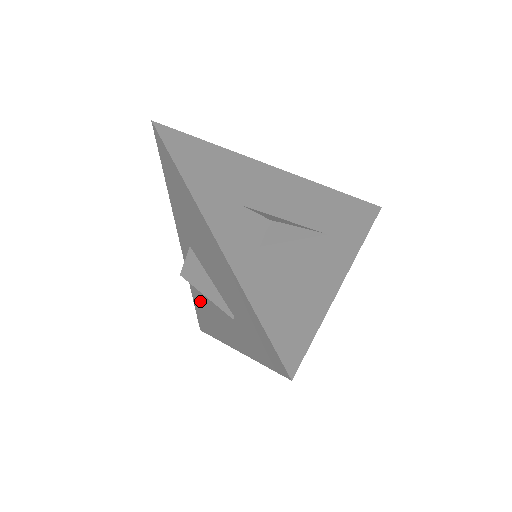
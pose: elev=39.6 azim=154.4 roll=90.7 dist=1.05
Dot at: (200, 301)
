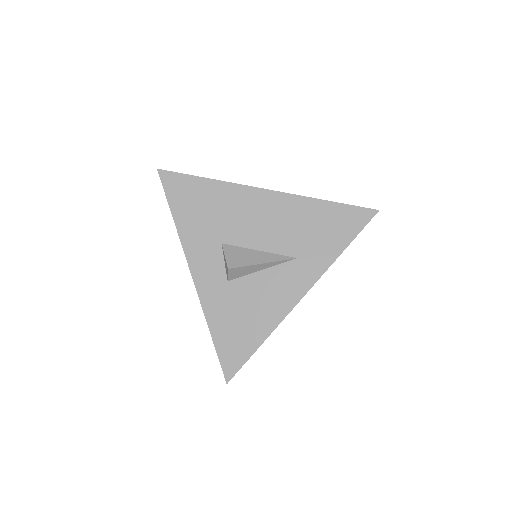
Dot at: occluded
